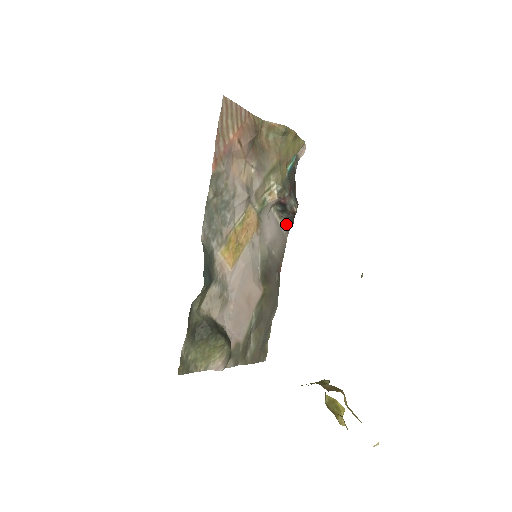
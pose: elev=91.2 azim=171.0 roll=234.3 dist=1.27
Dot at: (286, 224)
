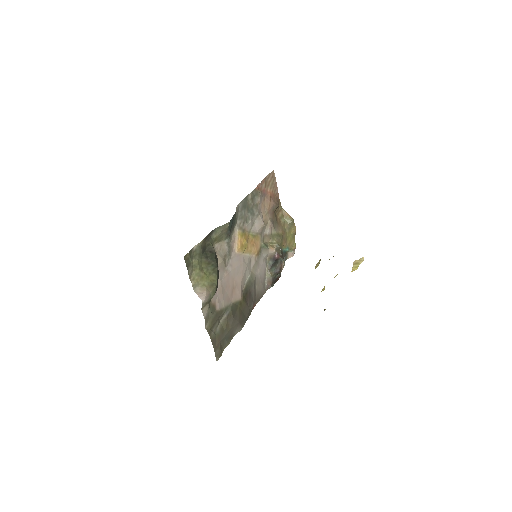
Dot at: (269, 280)
